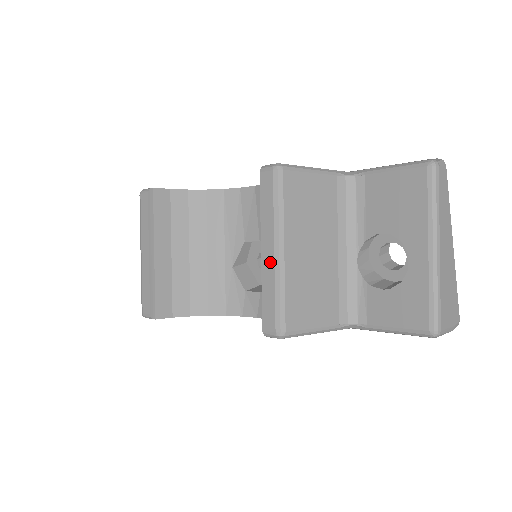
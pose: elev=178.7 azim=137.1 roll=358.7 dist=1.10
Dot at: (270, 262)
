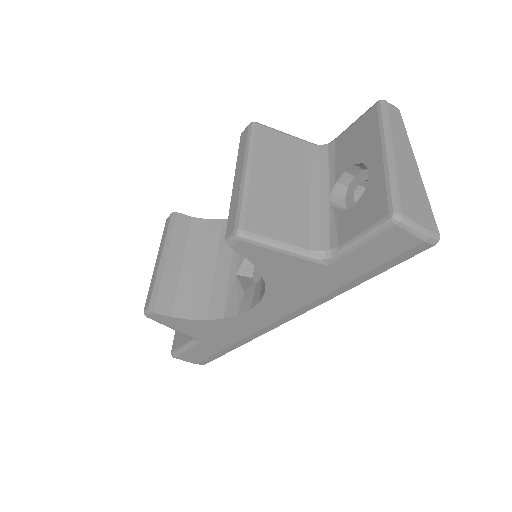
Dot at: (238, 183)
